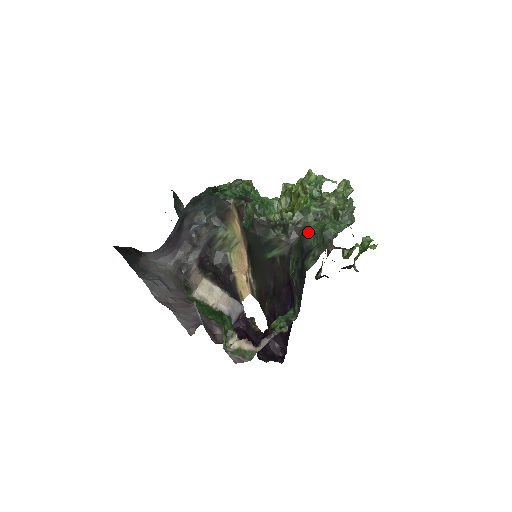
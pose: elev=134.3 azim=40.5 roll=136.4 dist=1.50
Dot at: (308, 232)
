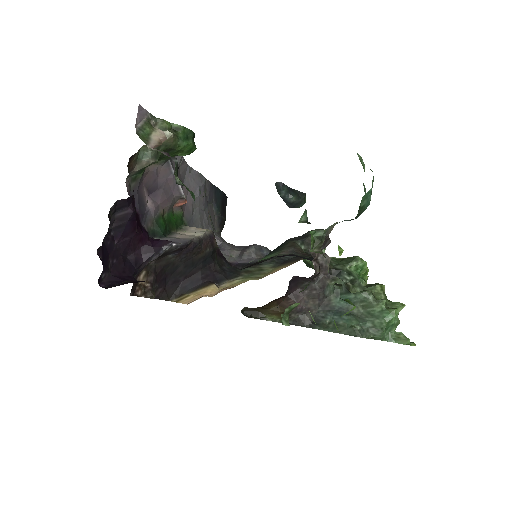
Dot at: occluded
